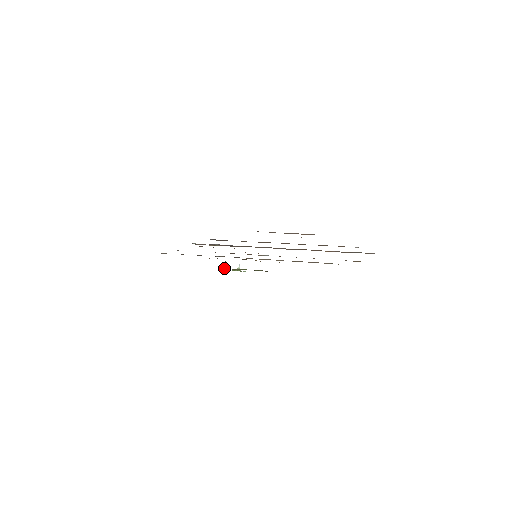
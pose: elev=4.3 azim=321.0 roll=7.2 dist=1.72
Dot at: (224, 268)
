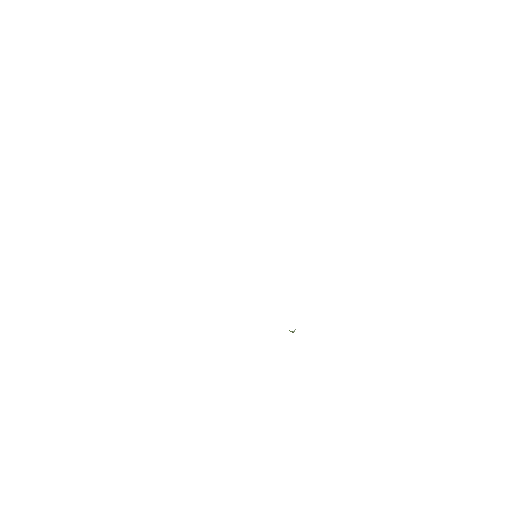
Dot at: occluded
